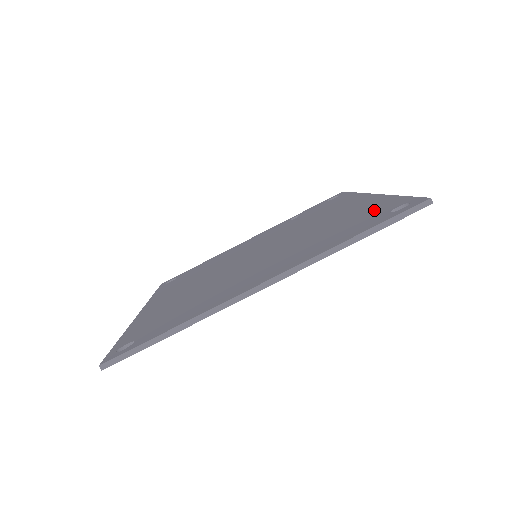
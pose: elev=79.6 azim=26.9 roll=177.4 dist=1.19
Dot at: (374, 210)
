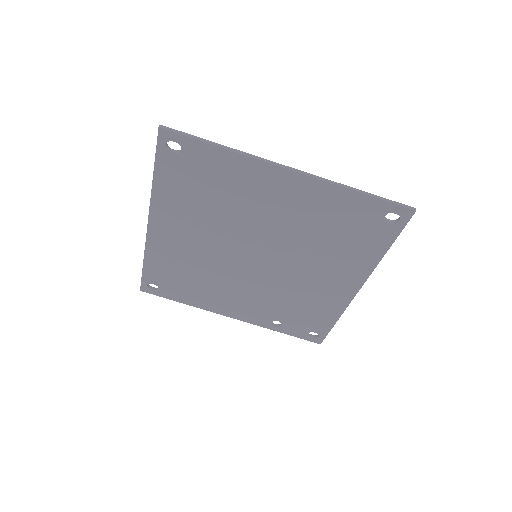
Dot at: (369, 236)
